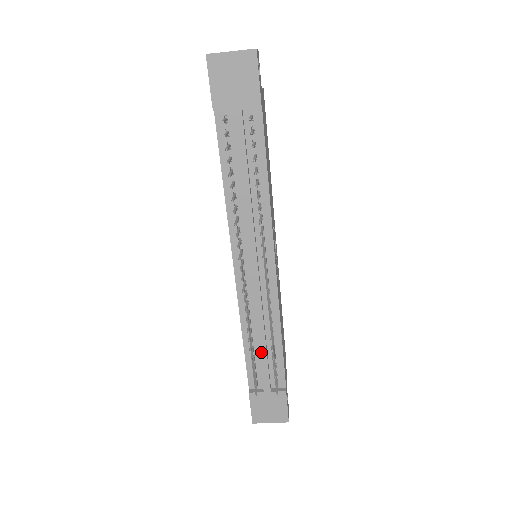
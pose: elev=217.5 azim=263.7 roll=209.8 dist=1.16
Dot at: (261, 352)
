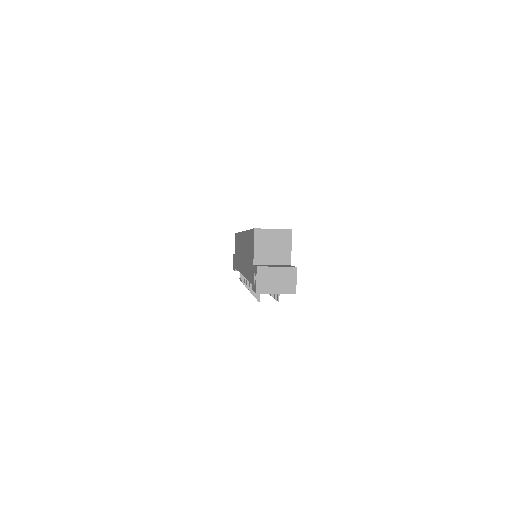
Dot at: occluded
